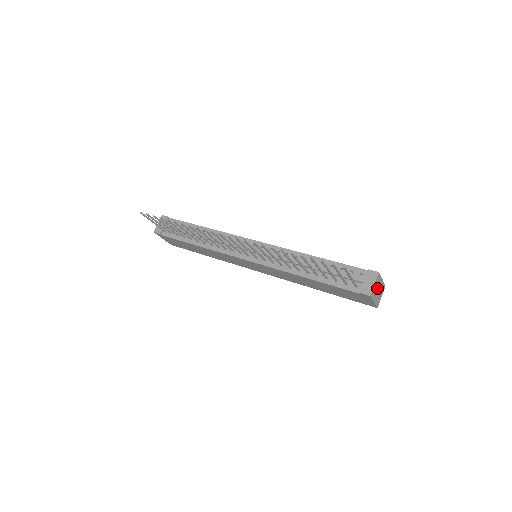
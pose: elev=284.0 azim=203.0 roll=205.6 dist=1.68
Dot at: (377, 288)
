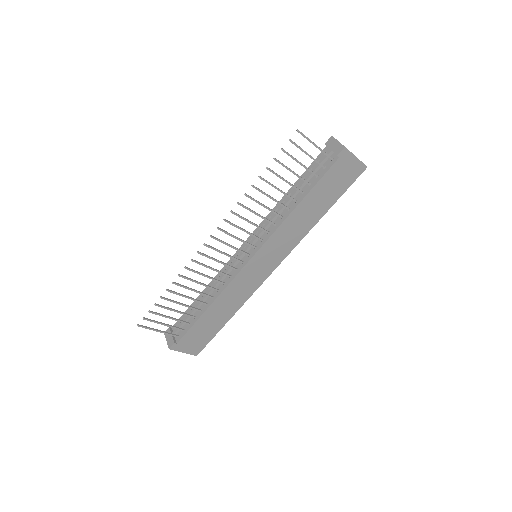
Dot at: occluded
